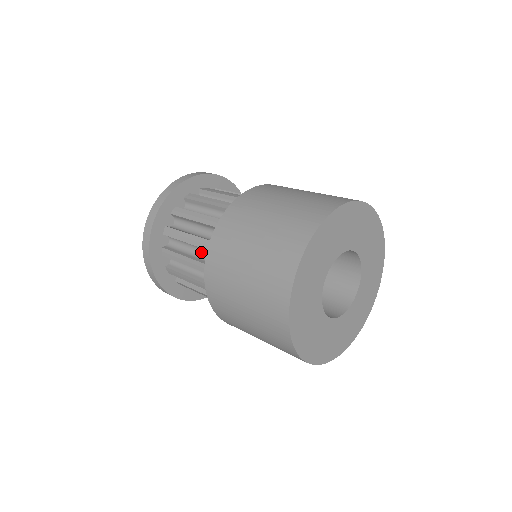
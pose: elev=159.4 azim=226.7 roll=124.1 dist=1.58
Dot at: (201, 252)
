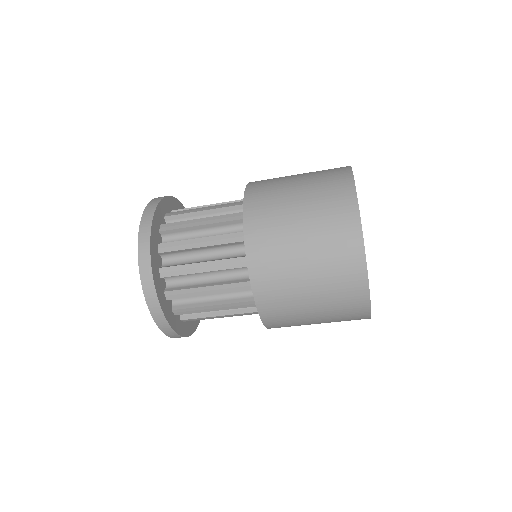
Dot at: (214, 235)
